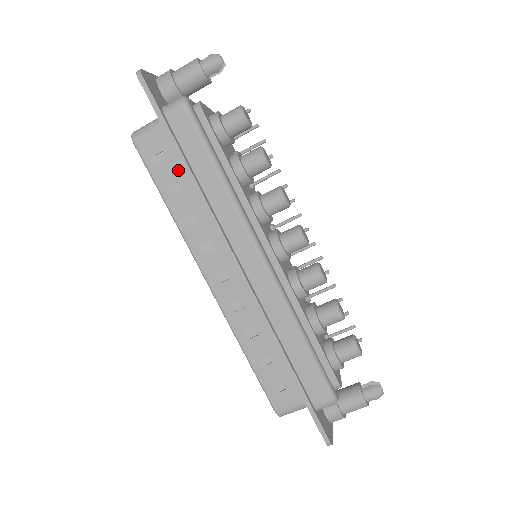
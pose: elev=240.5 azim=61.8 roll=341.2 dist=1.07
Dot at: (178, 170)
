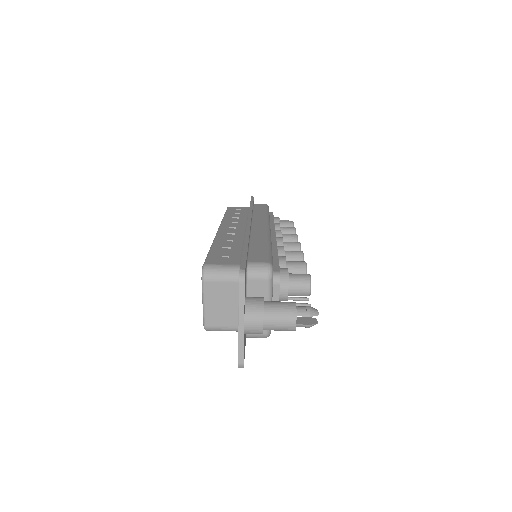
Dot at: (244, 212)
